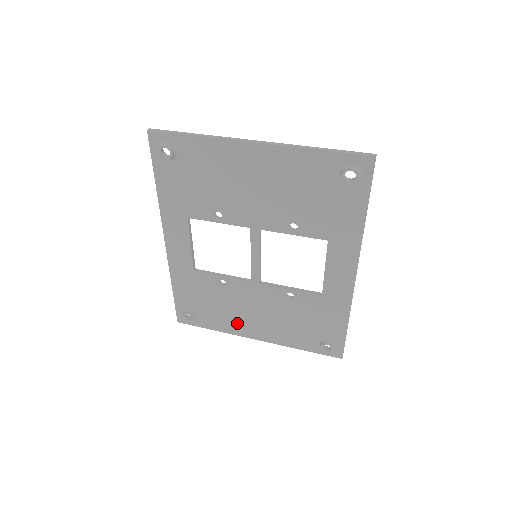
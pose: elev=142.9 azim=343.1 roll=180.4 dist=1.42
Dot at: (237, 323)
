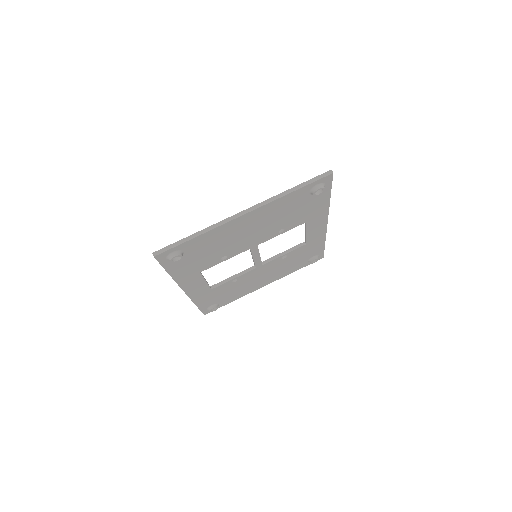
Dot at: (249, 289)
